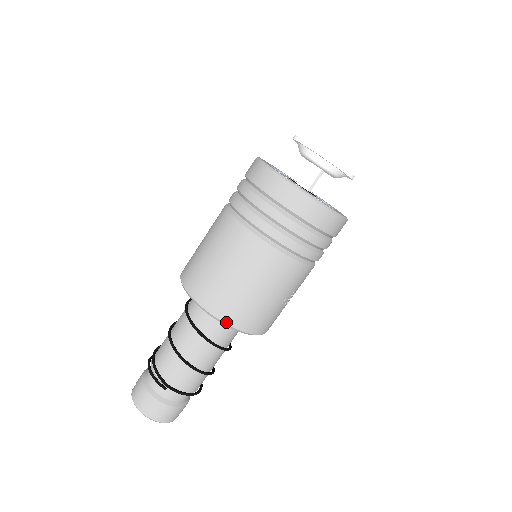
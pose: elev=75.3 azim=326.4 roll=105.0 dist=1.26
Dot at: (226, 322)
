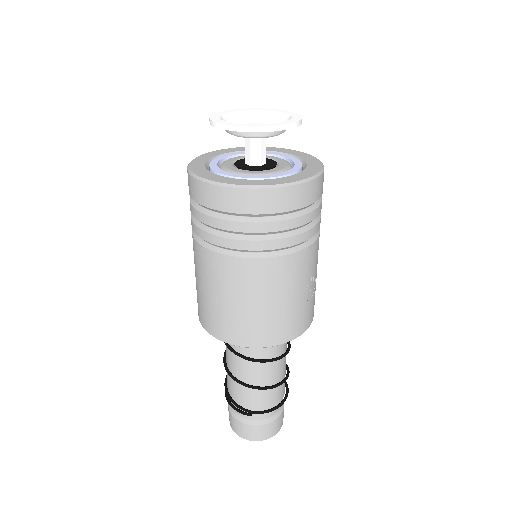
Dot at: (258, 346)
